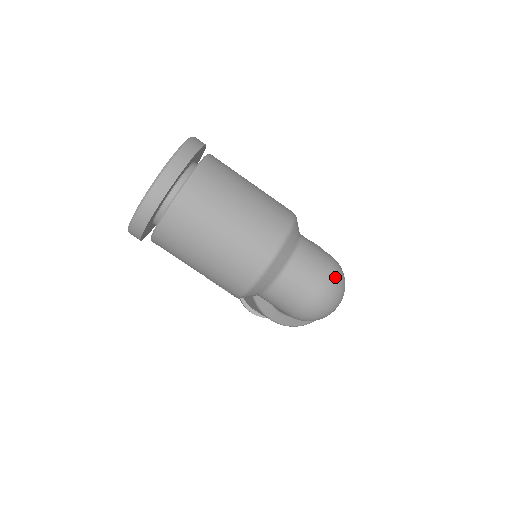
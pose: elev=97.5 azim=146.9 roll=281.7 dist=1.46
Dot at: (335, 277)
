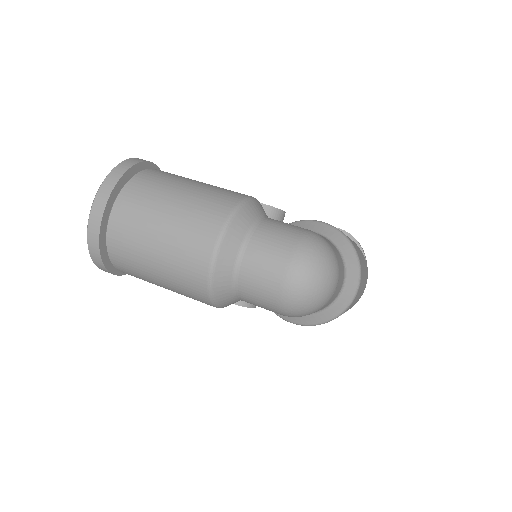
Dot at: (304, 255)
